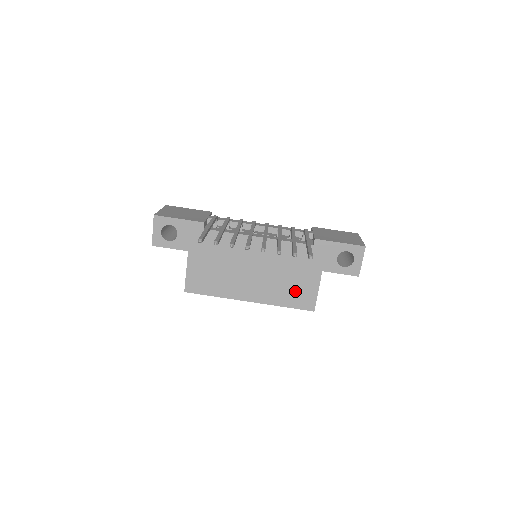
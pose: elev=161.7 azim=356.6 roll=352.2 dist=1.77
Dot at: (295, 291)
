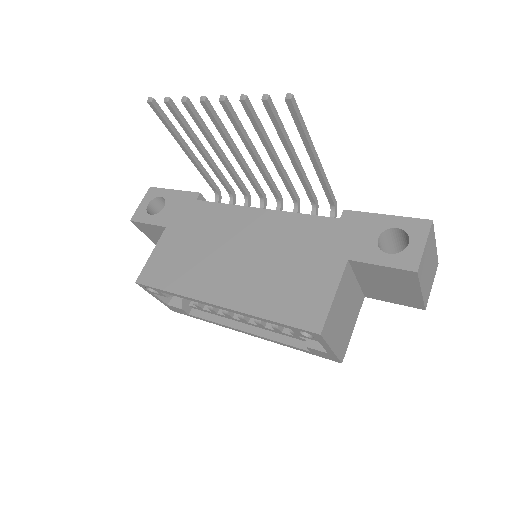
Dot at: (294, 292)
